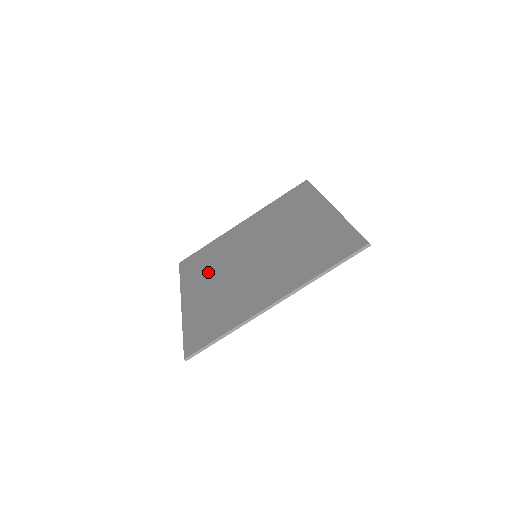
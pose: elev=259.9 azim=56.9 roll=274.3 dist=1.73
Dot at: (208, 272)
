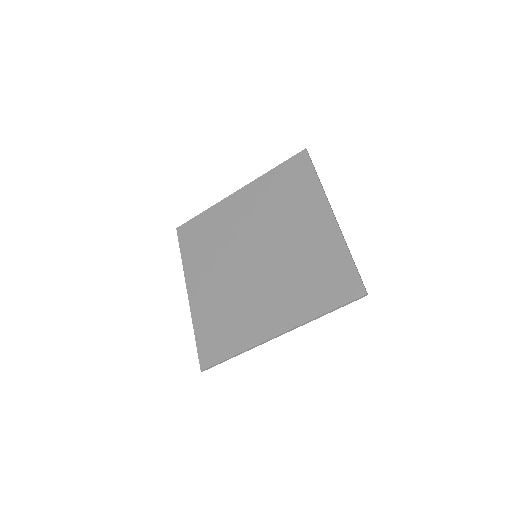
Dot at: (209, 259)
